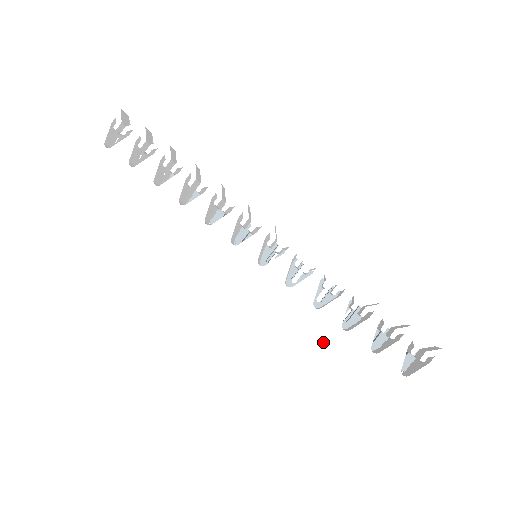
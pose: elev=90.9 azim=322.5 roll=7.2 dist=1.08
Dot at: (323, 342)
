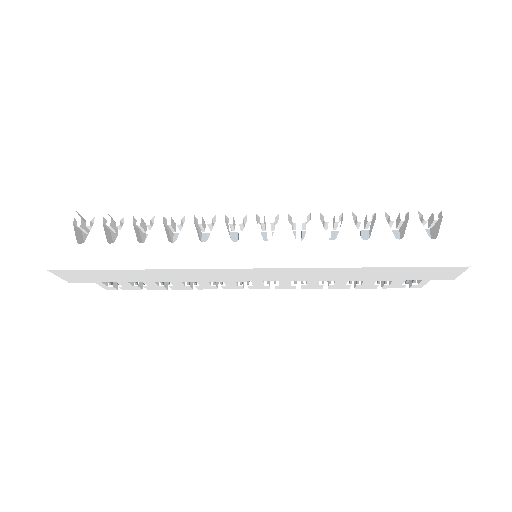
Dot at: (358, 260)
